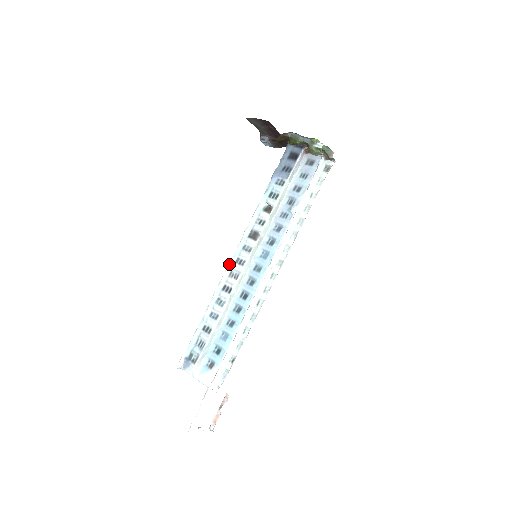
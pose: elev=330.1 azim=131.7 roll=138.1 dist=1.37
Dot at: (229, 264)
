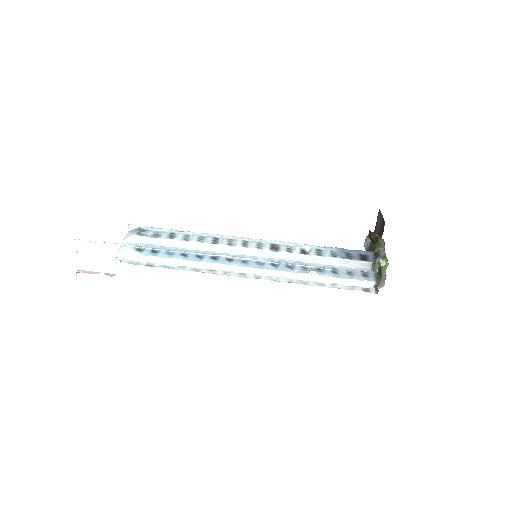
Dot at: (240, 237)
